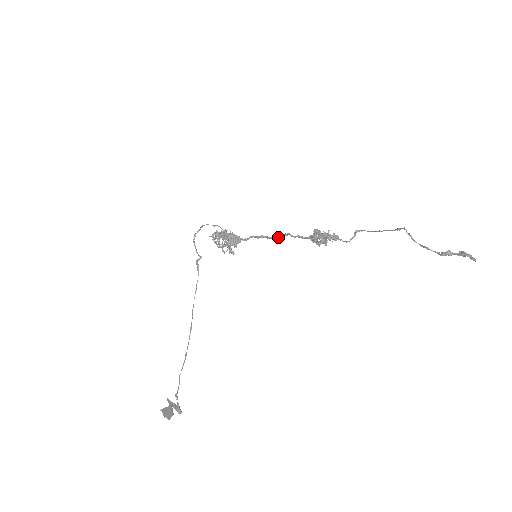
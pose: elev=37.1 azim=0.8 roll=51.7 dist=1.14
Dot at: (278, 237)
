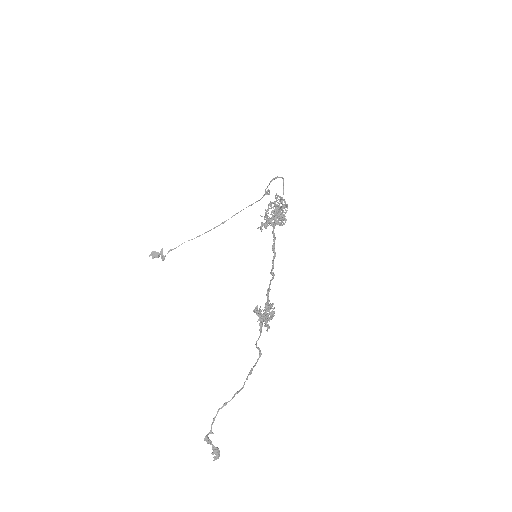
Dot at: (273, 268)
